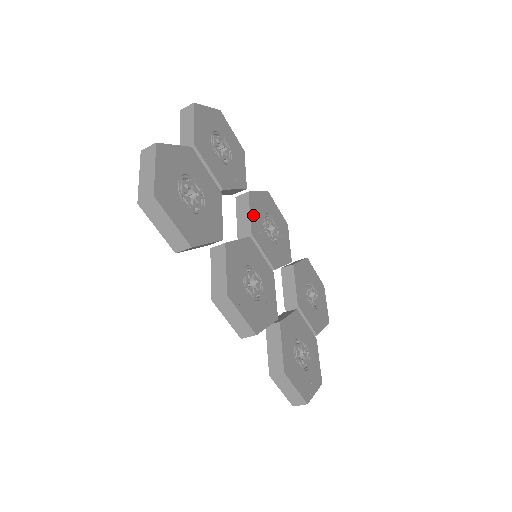
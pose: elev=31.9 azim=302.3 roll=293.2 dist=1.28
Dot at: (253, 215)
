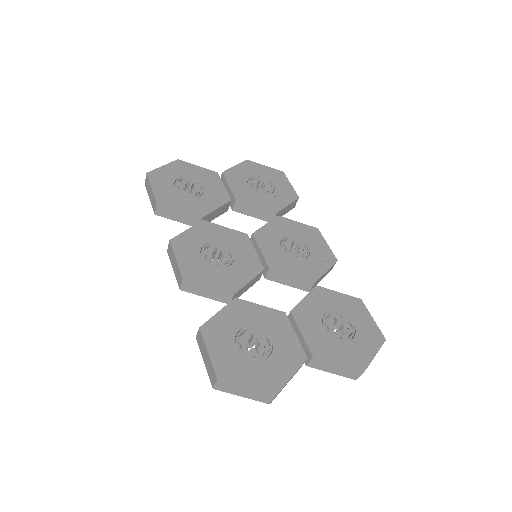
Dot at: (269, 228)
